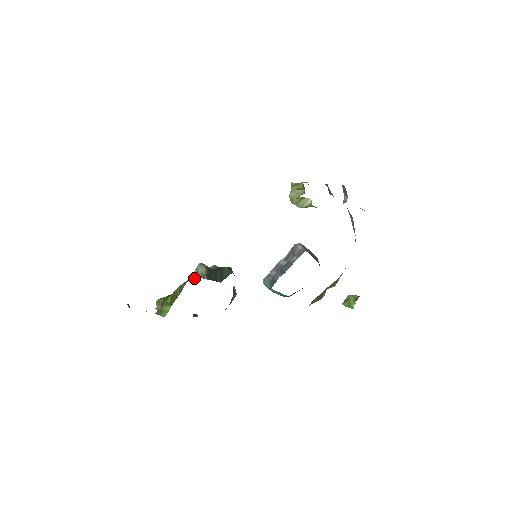
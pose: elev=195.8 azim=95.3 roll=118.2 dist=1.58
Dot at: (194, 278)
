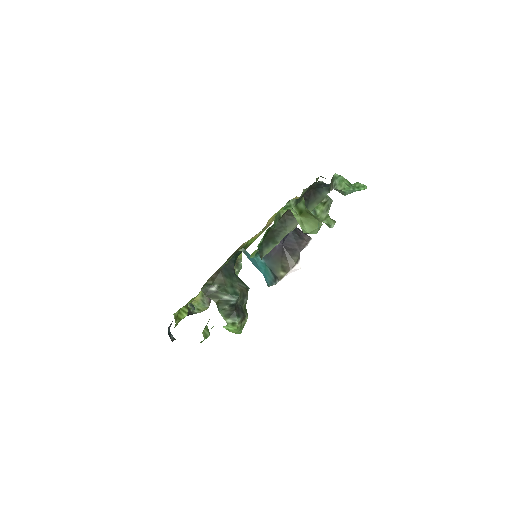
Dot at: occluded
